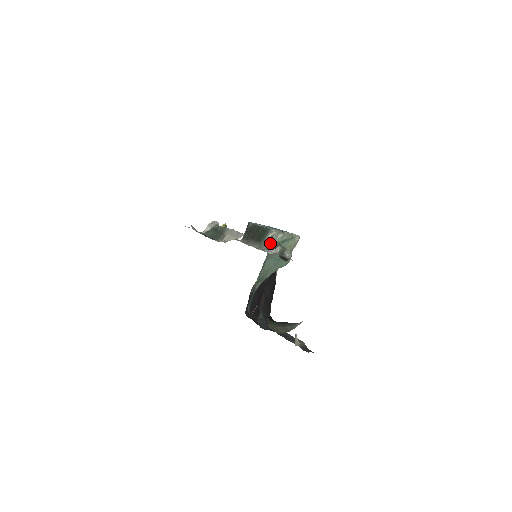
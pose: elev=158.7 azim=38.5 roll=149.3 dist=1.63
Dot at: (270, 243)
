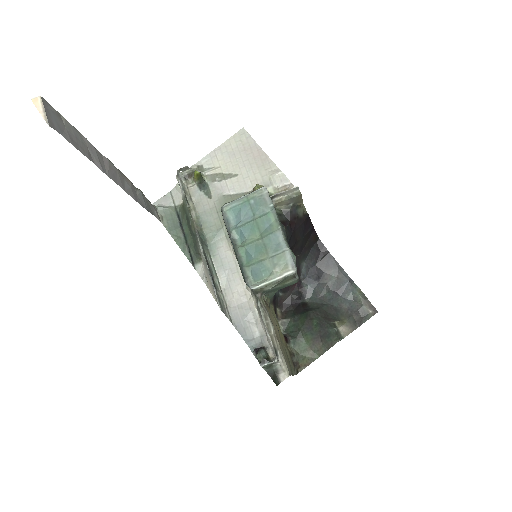
Dot at: (258, 294)
